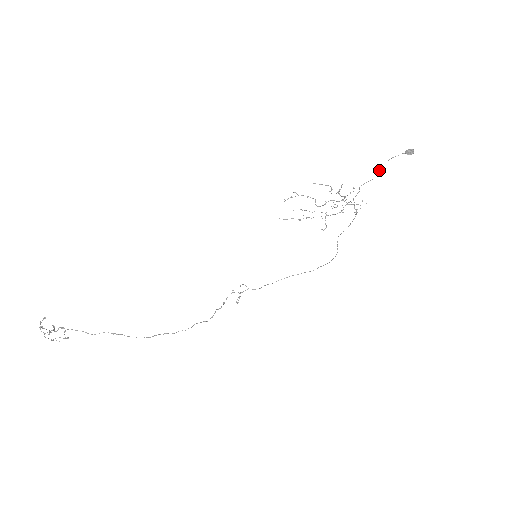
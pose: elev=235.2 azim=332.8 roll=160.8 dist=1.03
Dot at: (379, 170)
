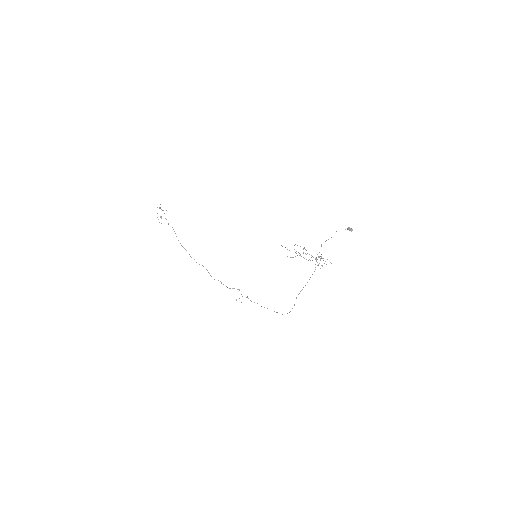
Dot at: occluded
